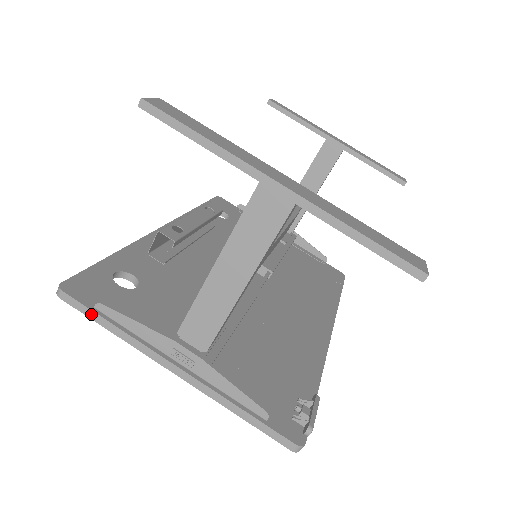
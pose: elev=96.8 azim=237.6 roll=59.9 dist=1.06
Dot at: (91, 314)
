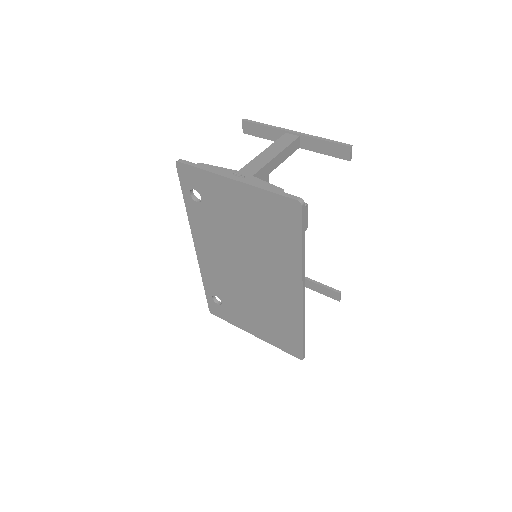
Dot at: (194, 165)
